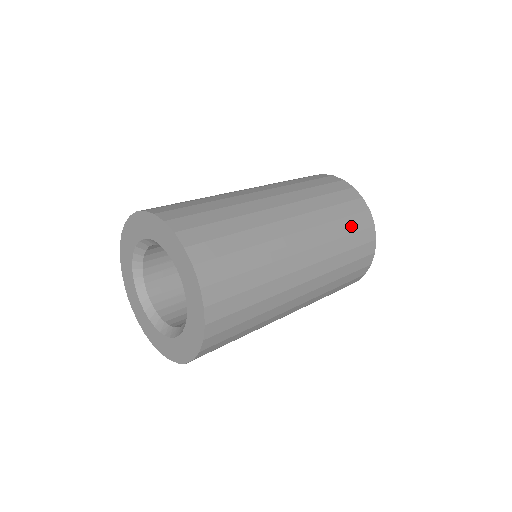
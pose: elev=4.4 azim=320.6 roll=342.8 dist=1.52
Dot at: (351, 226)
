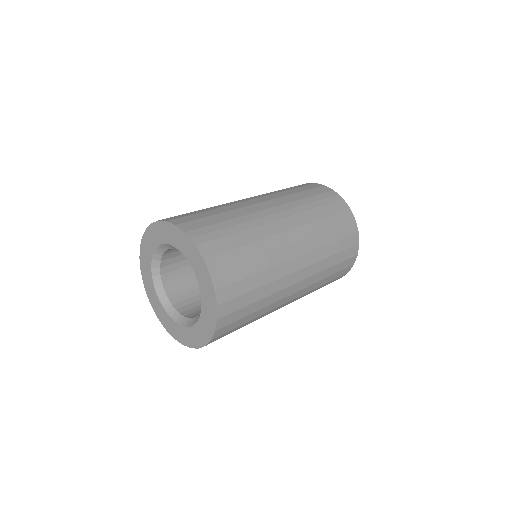
Dot at: (320, 201)
